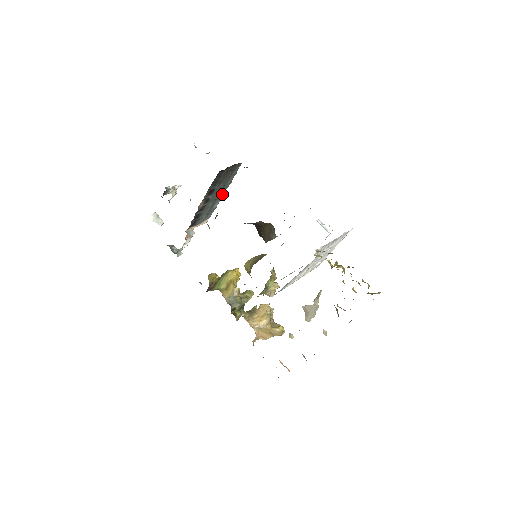
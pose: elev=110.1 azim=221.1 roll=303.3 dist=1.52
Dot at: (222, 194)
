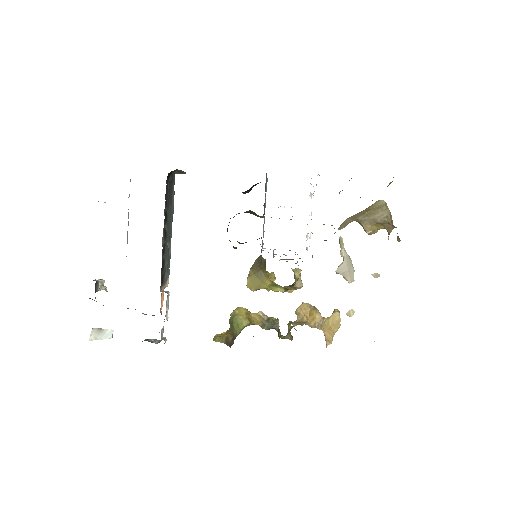
Dot at: (171, 230)
